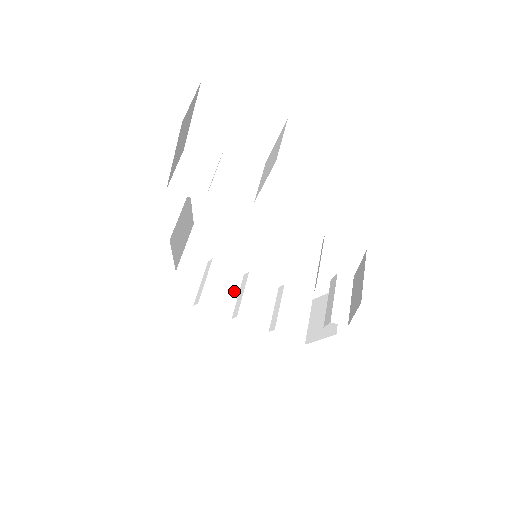
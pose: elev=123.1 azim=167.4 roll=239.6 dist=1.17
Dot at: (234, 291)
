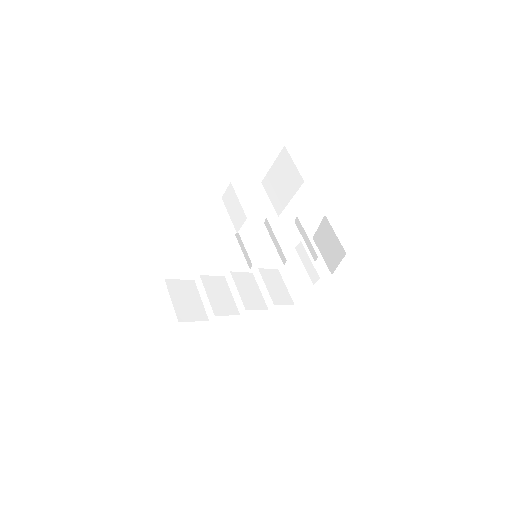
Dot at: (228, 293)
